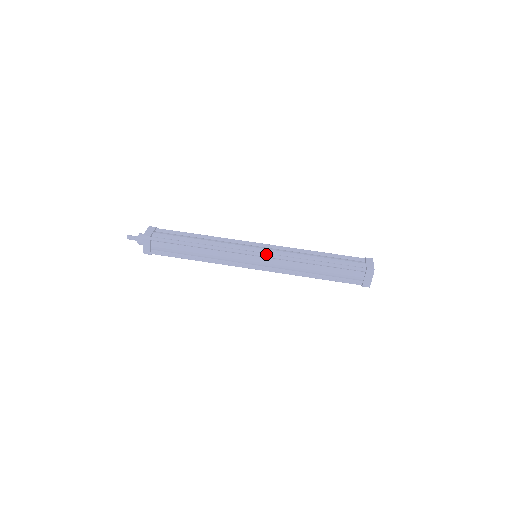
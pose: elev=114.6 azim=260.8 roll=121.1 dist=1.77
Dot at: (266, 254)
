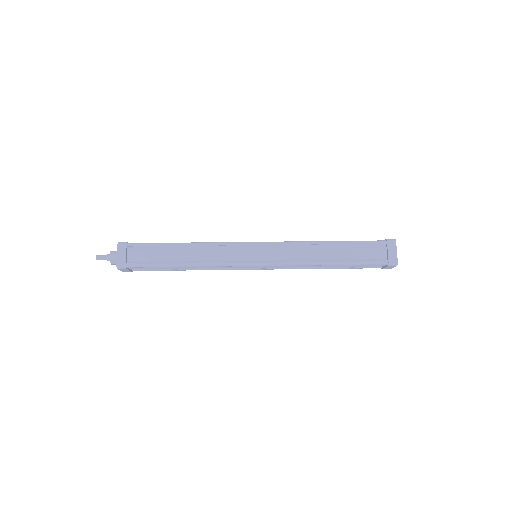
Dot at: occluded
